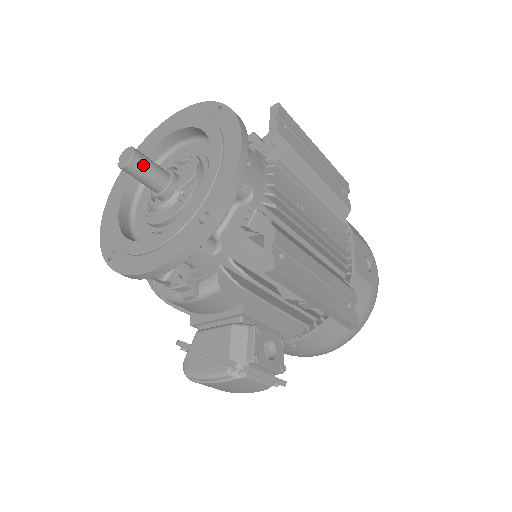
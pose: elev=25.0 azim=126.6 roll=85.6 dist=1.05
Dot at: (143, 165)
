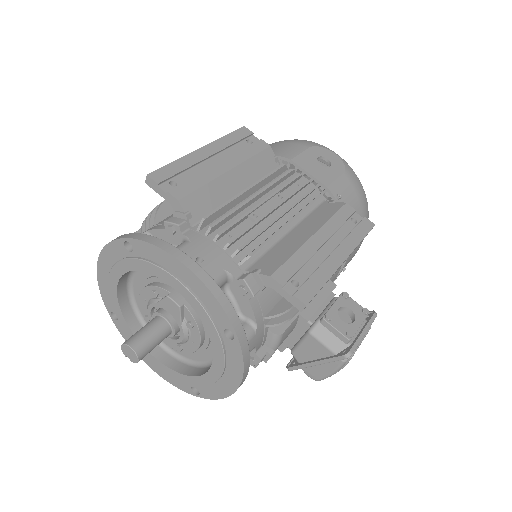
Dot at: (145, 344)
